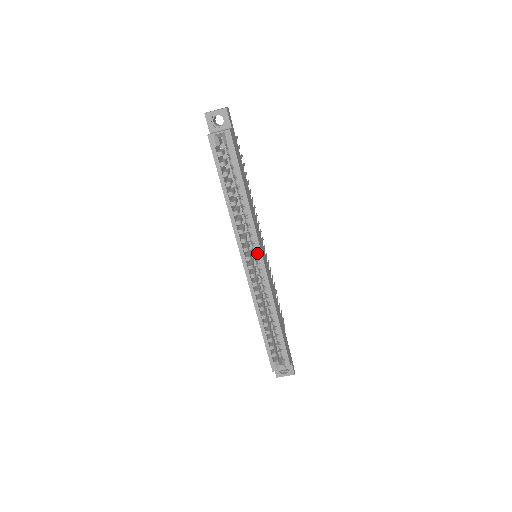
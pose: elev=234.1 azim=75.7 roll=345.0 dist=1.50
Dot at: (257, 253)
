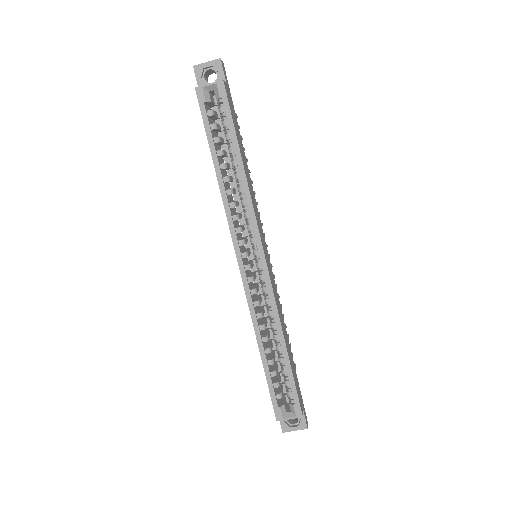
Dot at: (257, 247)
